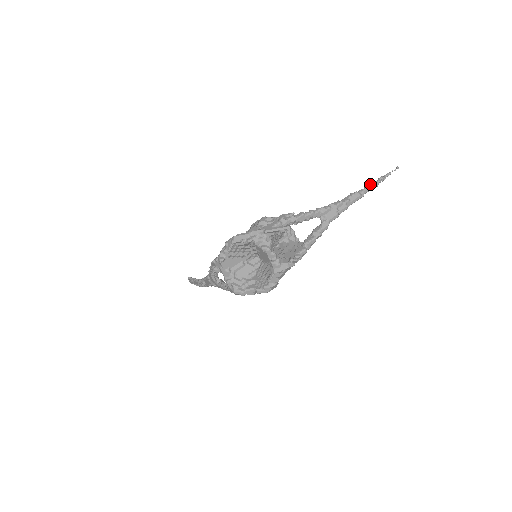
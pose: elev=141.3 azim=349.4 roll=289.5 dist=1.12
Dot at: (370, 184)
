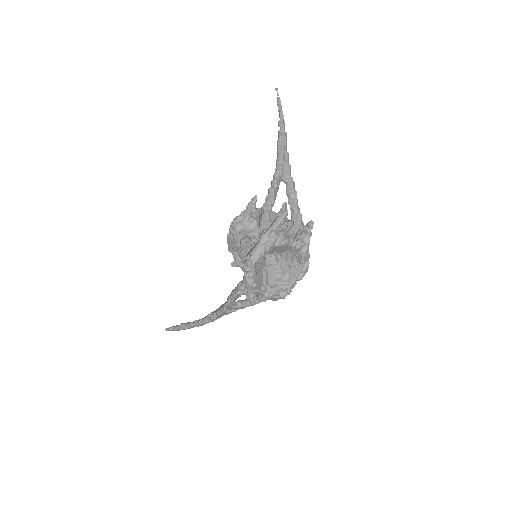
Dot at: (280, 120)
